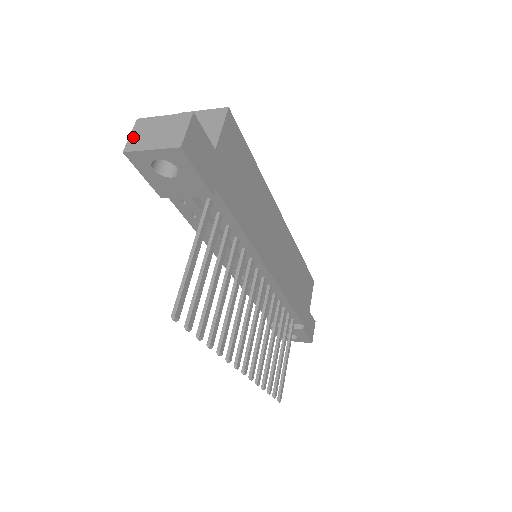
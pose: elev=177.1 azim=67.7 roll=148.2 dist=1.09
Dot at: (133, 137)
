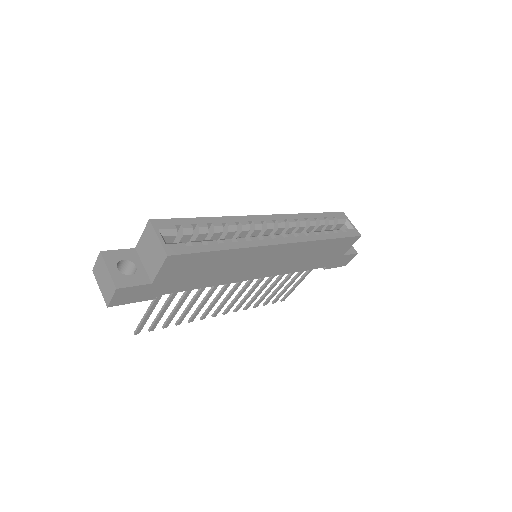
Dot at: (96, 265)
